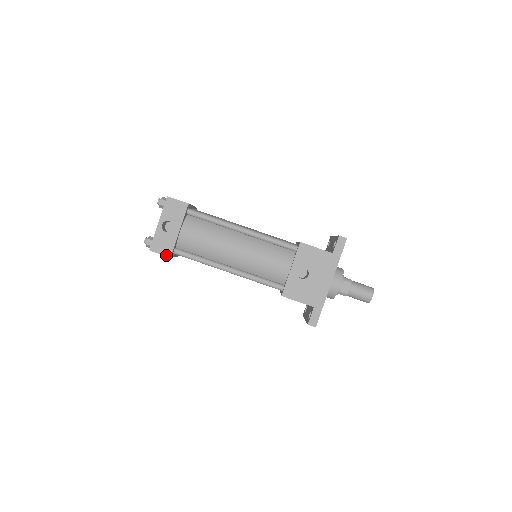
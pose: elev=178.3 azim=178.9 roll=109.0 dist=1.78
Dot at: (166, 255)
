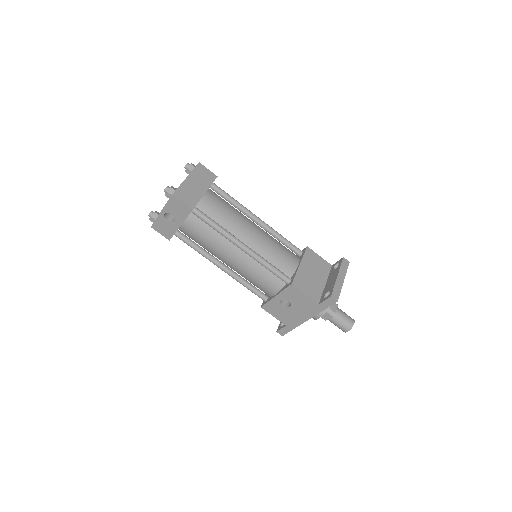
Dot at: (166, 237)
